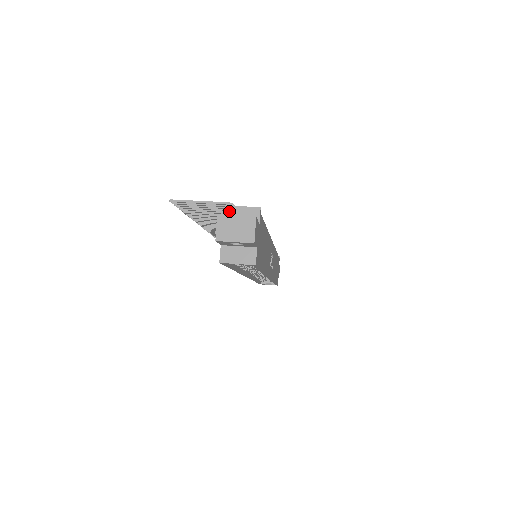
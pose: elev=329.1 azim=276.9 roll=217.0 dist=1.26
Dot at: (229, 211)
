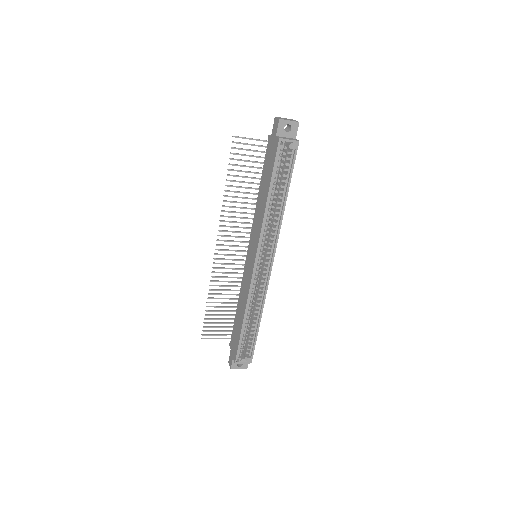
Dot at: occluded
